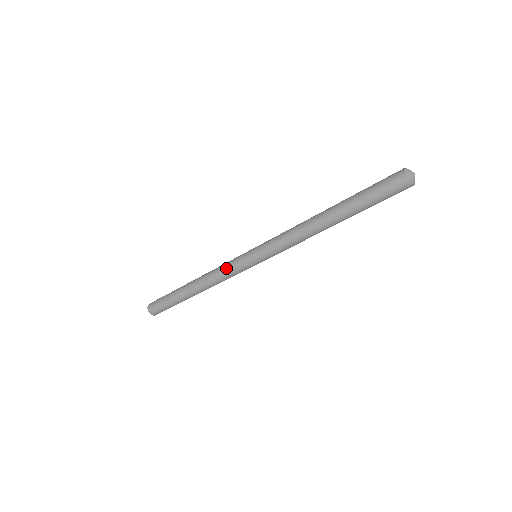
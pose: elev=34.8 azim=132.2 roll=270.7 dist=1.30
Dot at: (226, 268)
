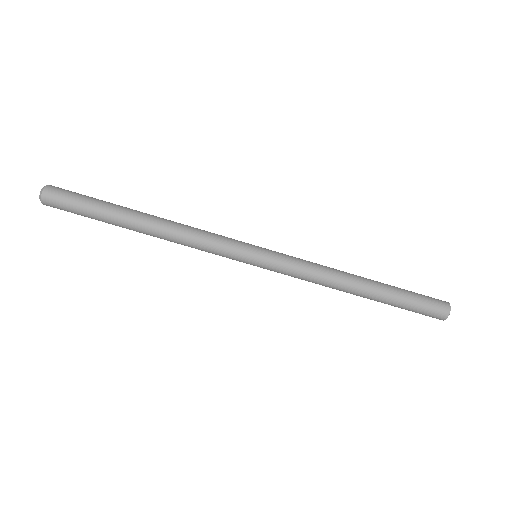
Dot at: (214, 245)
